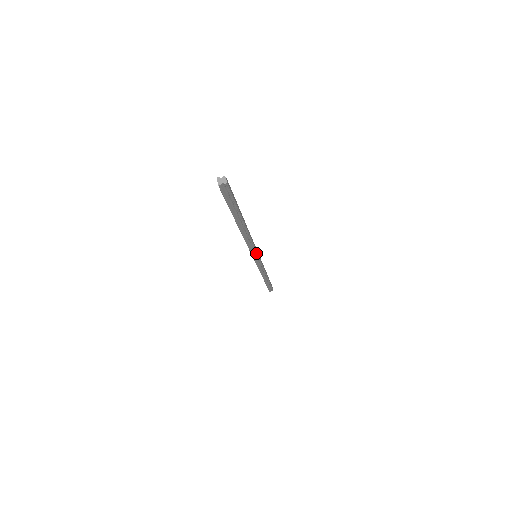
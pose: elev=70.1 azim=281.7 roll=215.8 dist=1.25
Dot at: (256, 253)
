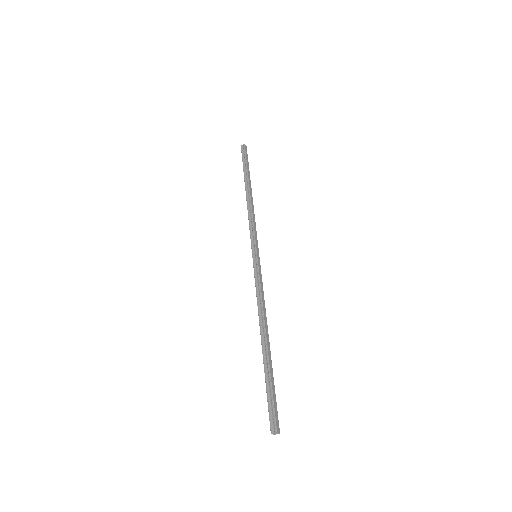
Dot at: (260, 270)
